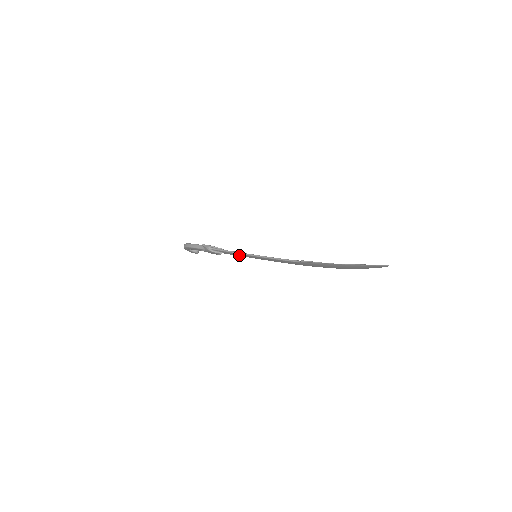
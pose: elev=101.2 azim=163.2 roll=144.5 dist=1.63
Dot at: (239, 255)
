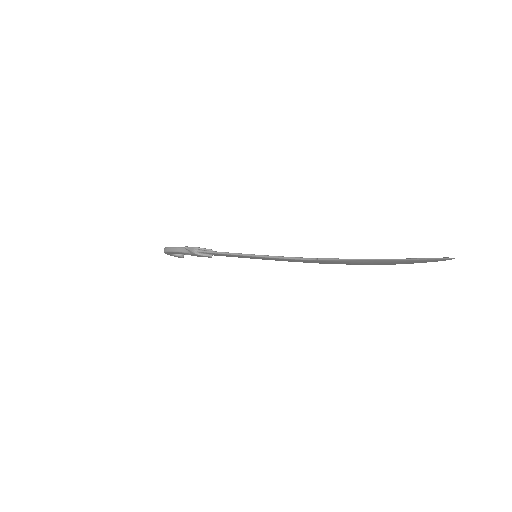
Dot at: (234, 256)
